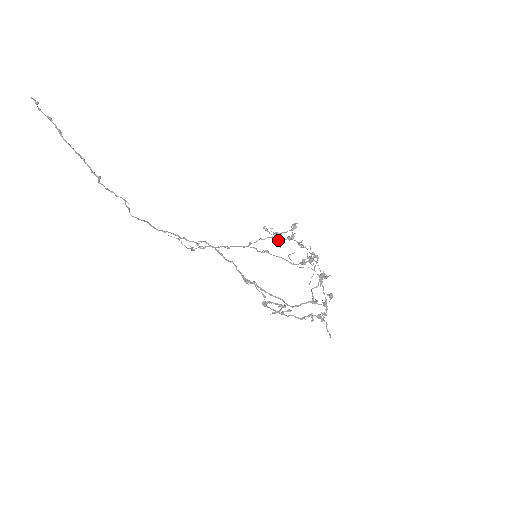
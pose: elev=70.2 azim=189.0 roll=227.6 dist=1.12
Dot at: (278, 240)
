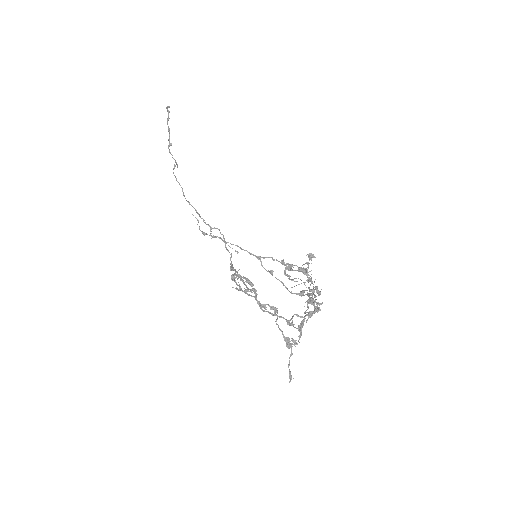
Dot at: (288, 268)
